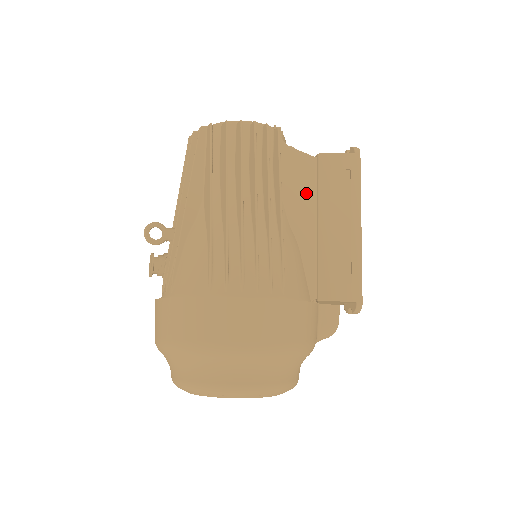
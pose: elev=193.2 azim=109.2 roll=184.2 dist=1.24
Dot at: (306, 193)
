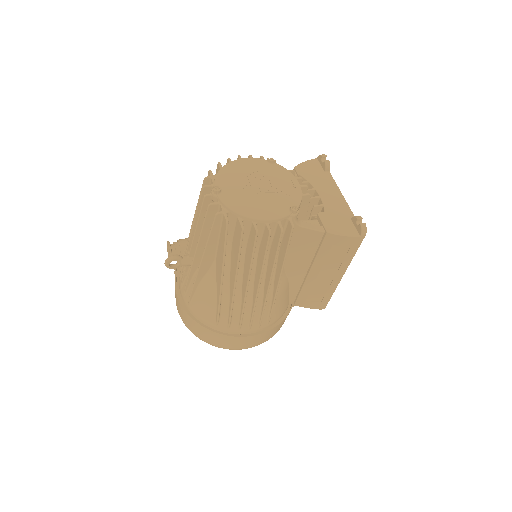
Dot at: (306, 254)
